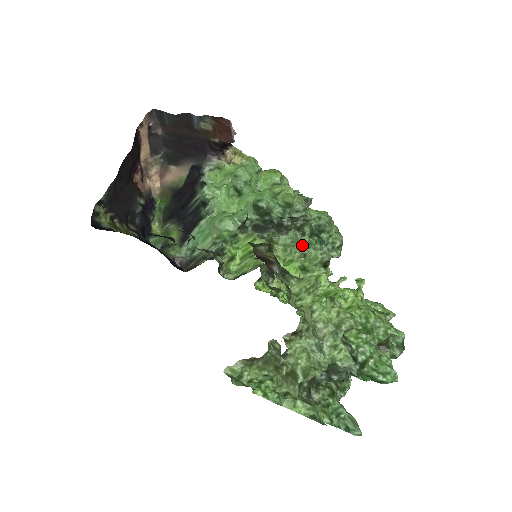
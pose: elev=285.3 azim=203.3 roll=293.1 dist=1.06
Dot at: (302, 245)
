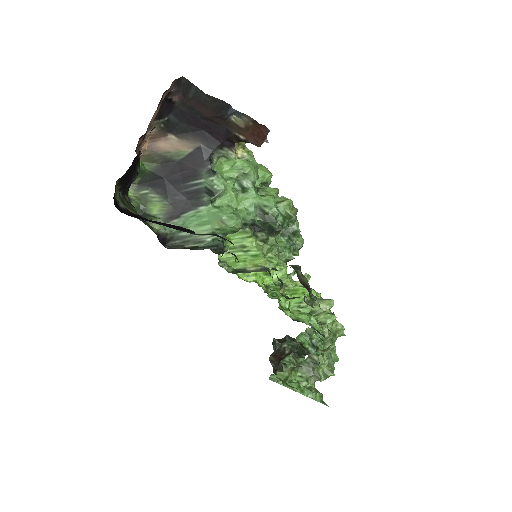
Dot at: occluded
